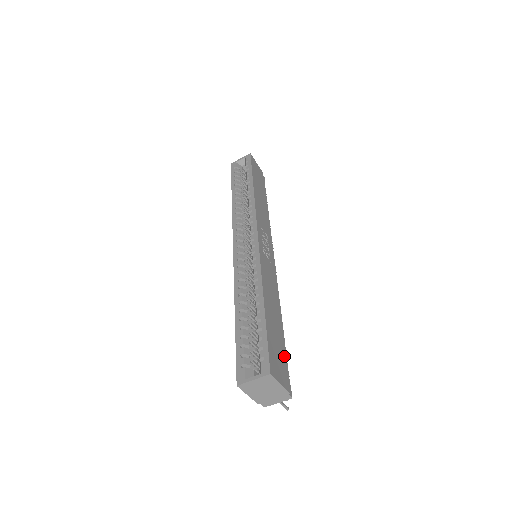
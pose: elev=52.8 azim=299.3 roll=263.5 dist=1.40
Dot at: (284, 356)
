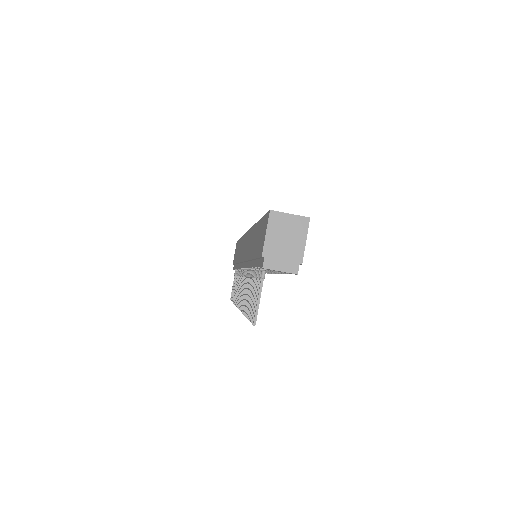
Dot at: occluded
